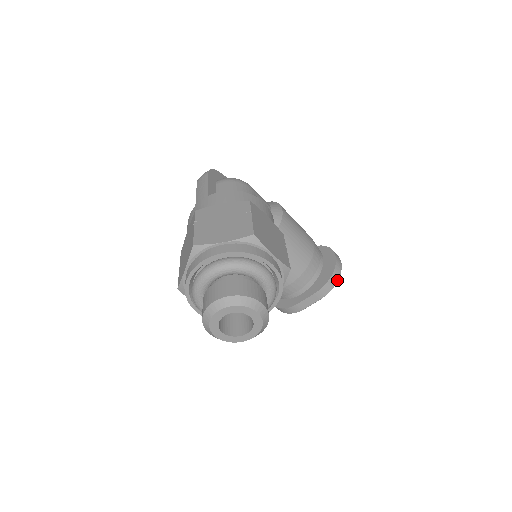
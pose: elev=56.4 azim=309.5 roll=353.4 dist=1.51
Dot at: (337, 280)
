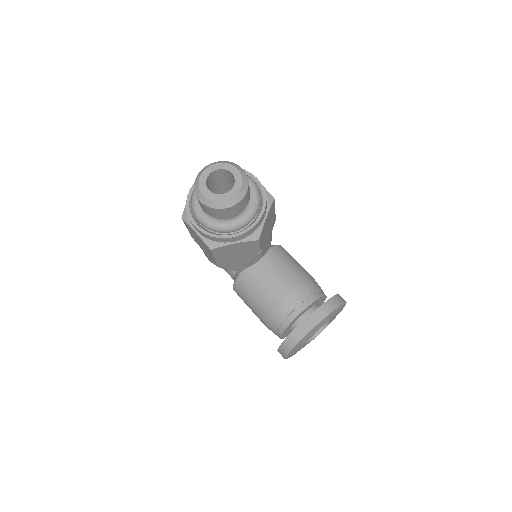
Dot at: (341, 303)
